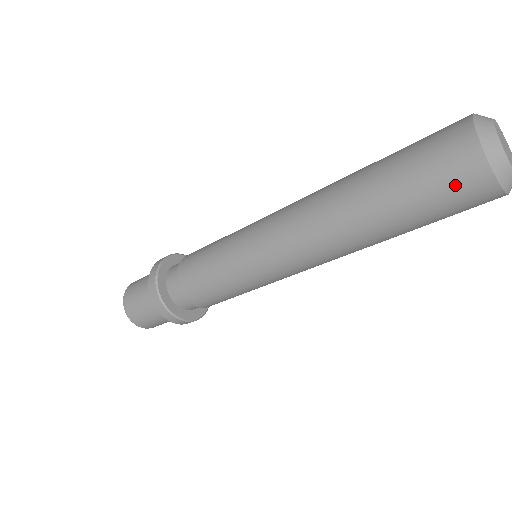
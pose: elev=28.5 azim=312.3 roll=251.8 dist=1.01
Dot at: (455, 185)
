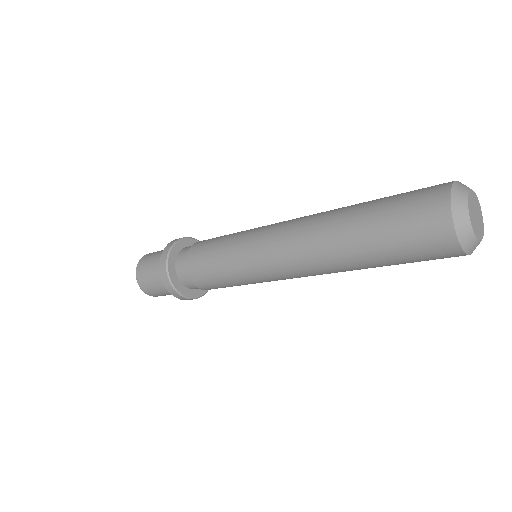
Dot at: (420, 217)
